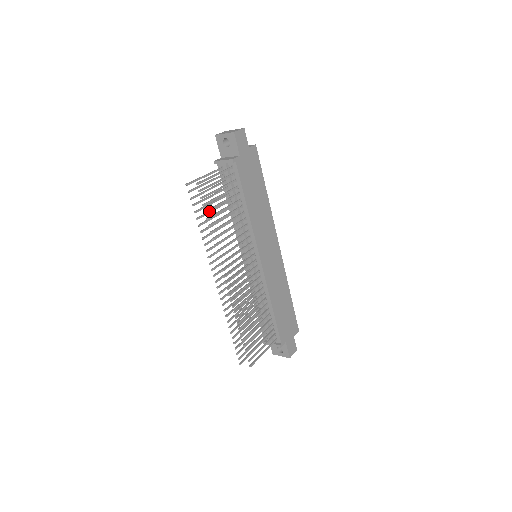
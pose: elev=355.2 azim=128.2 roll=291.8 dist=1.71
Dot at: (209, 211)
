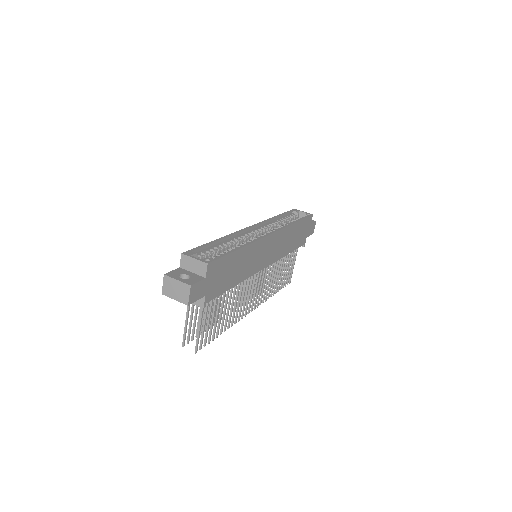
Dot at: (207, 315)
